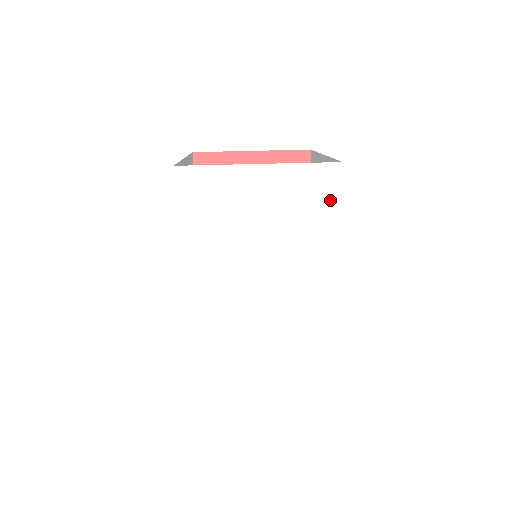
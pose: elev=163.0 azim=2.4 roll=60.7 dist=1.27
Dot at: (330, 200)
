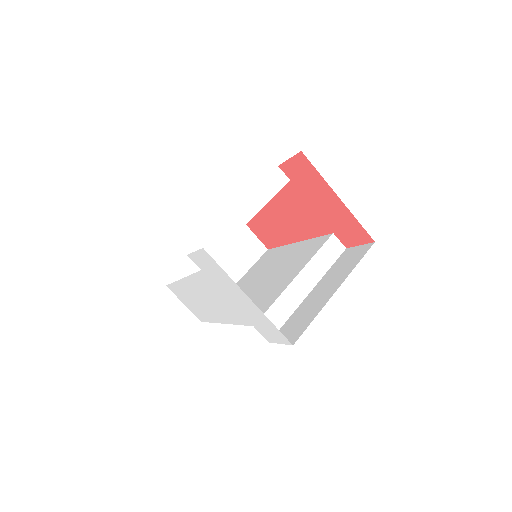
Dot at: (273, 338)
